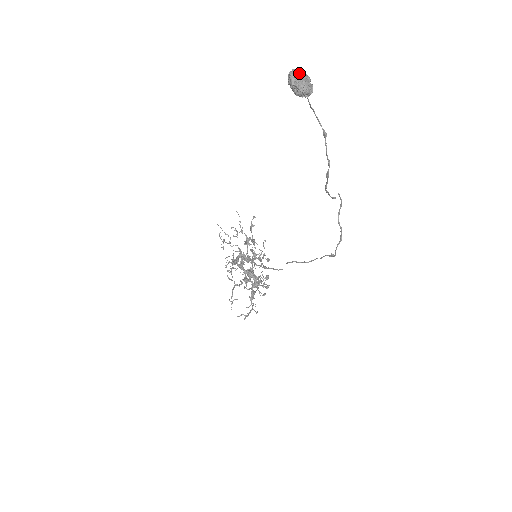
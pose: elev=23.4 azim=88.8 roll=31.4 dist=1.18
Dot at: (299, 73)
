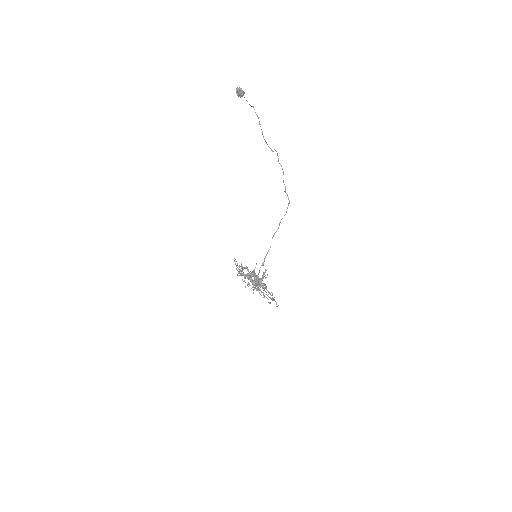
Dot at: occluded
